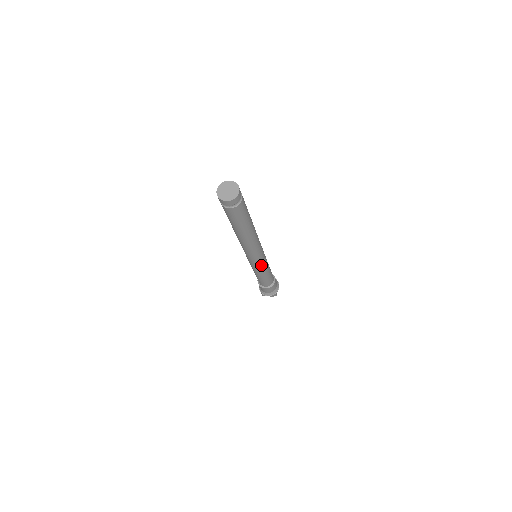
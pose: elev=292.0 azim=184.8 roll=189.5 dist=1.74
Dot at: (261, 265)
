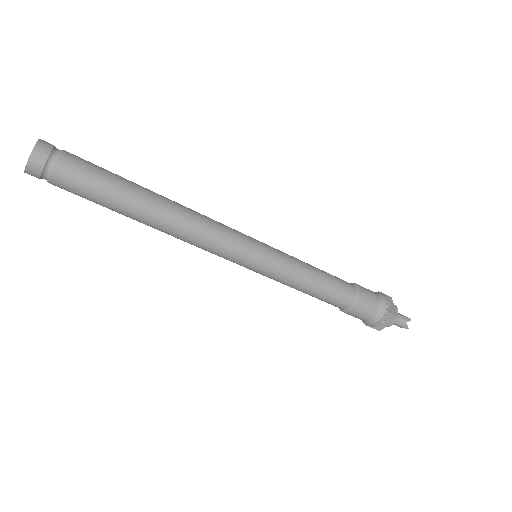
Dot at: (271, 264)
